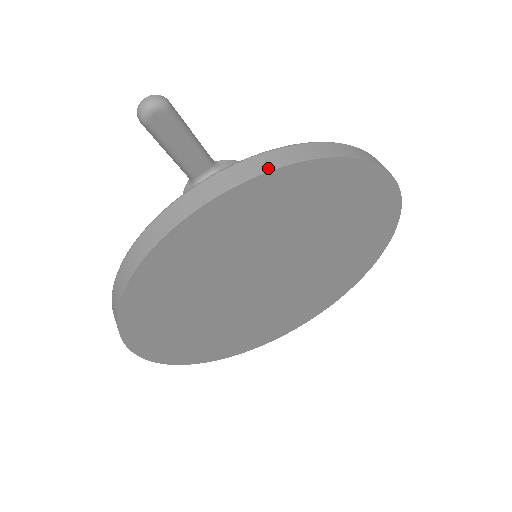
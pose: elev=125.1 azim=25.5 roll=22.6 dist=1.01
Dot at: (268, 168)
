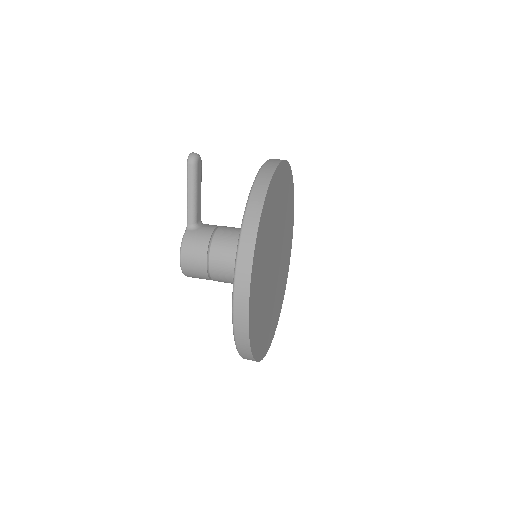
Dot at: occluded
